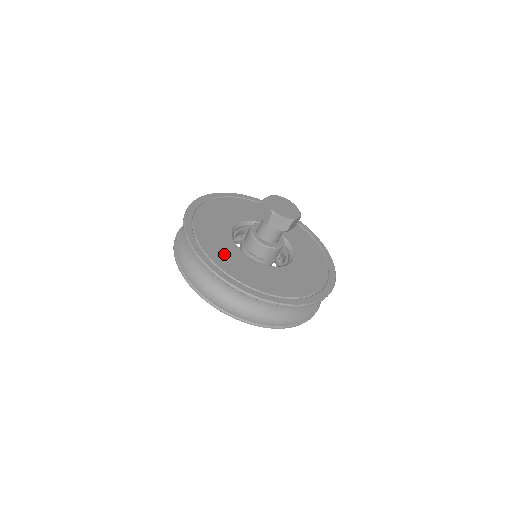
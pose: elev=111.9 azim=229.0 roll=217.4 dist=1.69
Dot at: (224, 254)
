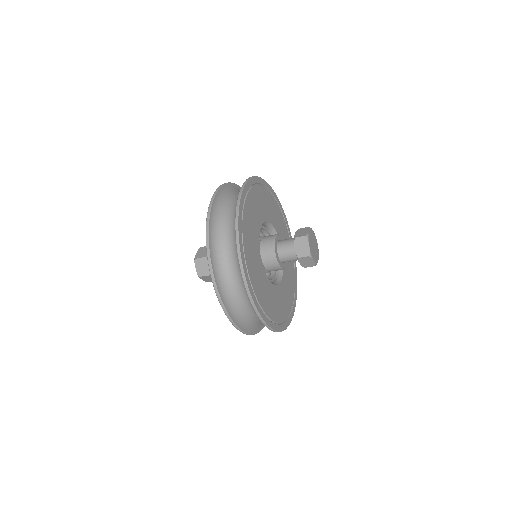
Dot at: (256, 271)
